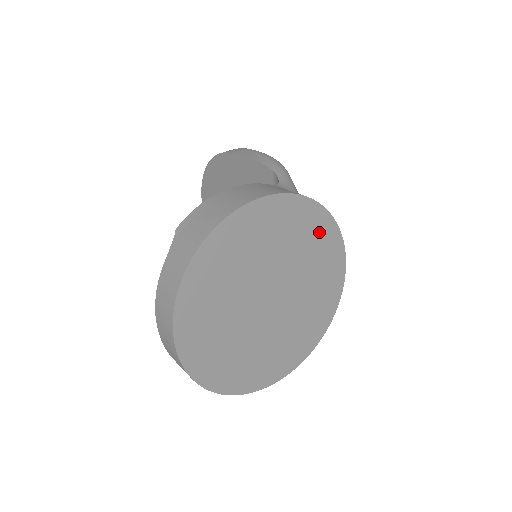
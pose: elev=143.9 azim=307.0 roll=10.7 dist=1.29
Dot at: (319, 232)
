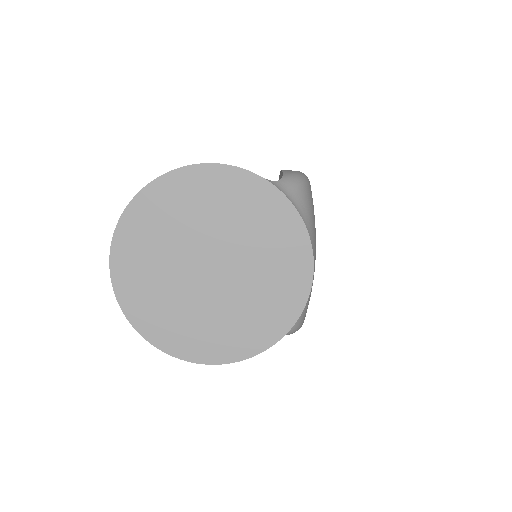
Dot at: (279, 223)
